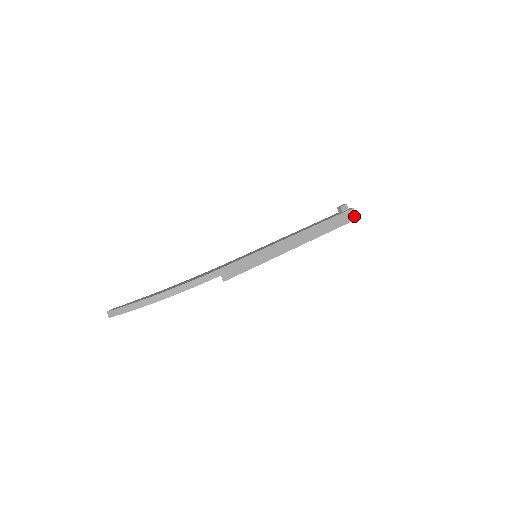
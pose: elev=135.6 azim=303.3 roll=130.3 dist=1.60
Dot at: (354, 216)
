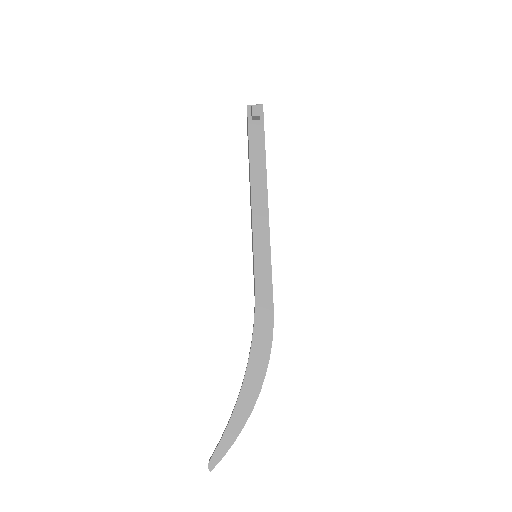
Dot at: occluded
